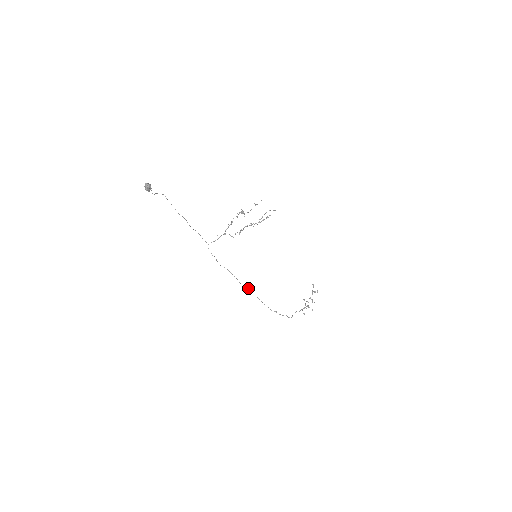
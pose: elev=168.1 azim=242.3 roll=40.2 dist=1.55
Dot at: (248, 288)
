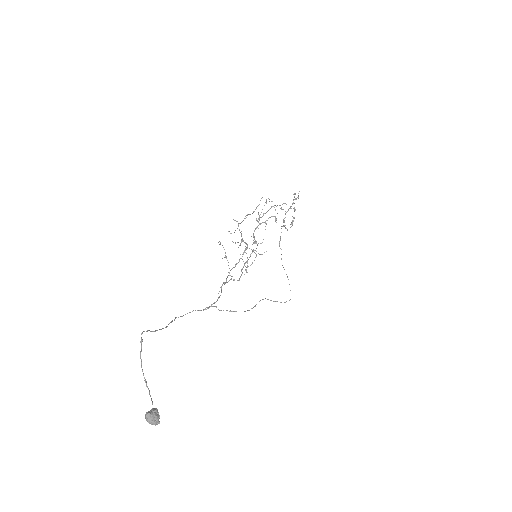
Dot at: occluded
